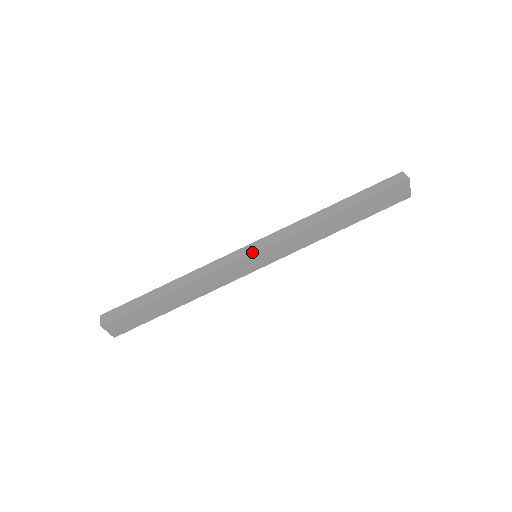
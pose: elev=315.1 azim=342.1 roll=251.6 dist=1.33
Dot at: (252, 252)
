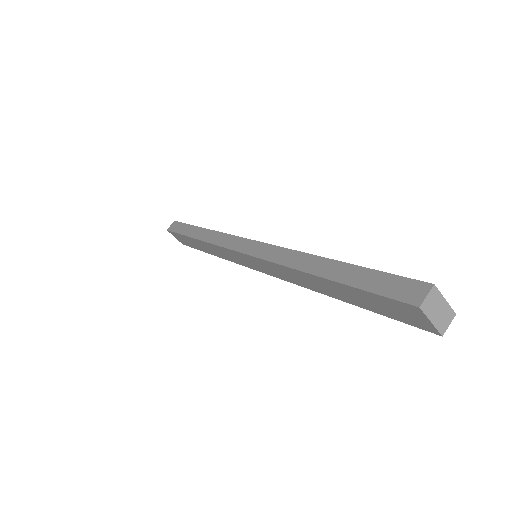
Dot at: (241, 250)
